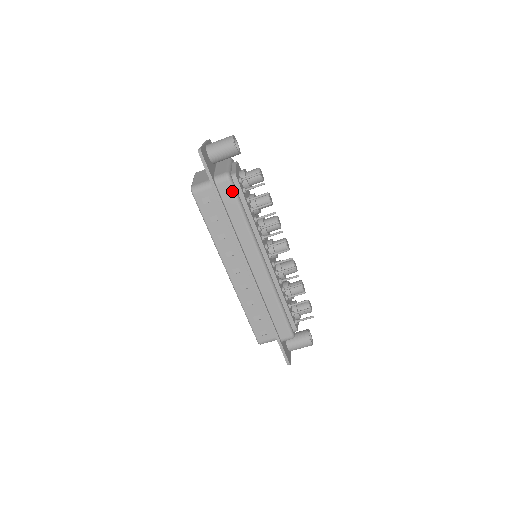
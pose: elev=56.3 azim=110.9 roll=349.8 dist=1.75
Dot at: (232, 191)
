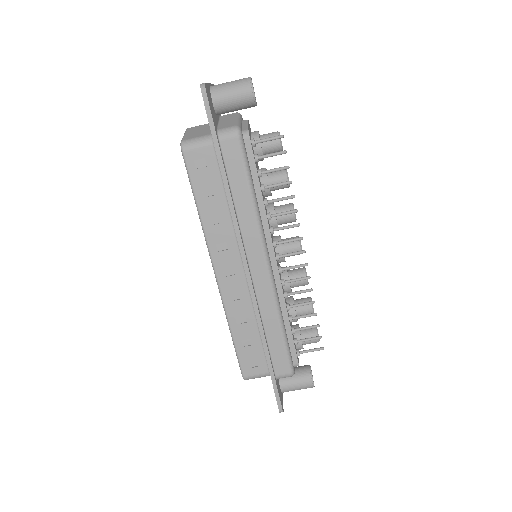
Dot at: (241, 154)
